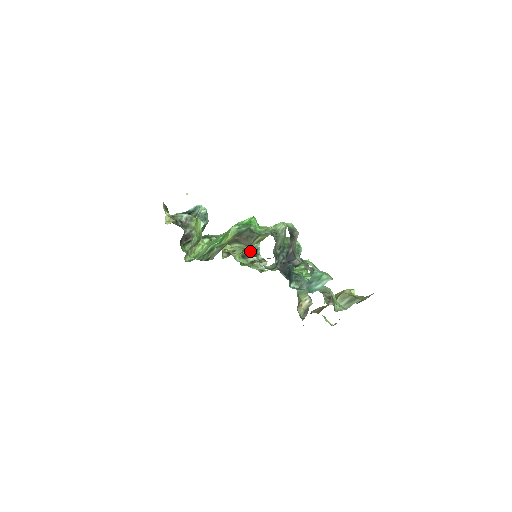
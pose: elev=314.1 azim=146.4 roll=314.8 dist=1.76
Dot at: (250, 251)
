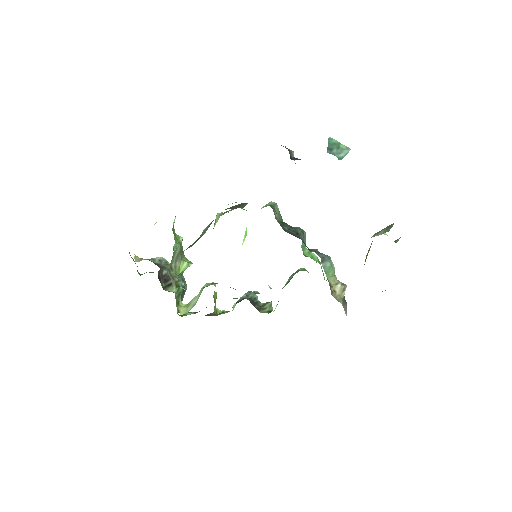
Dot at: (247, 299)
